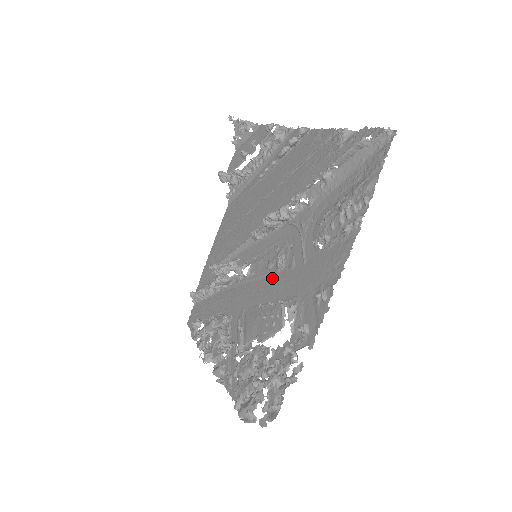
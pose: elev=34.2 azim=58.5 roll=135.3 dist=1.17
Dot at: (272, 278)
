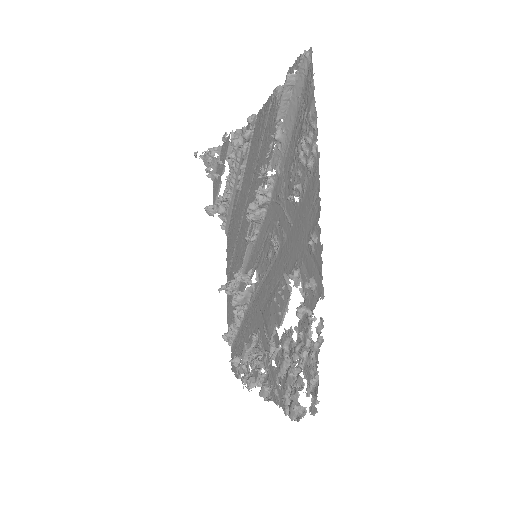
Dot at: (274, 264)
